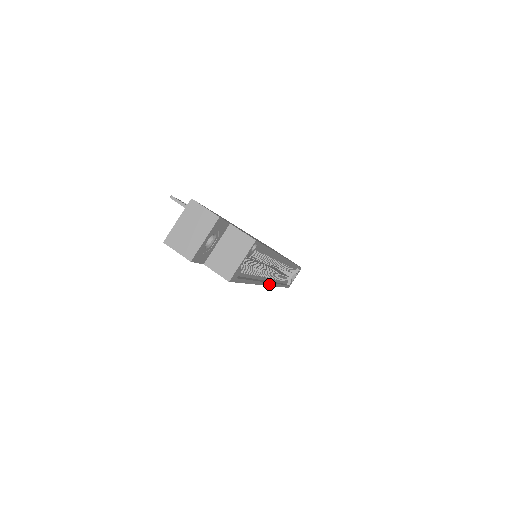
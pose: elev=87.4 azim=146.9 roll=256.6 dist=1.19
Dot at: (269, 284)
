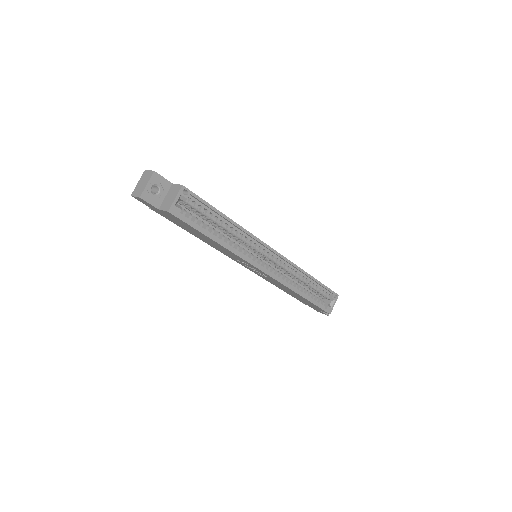
Dot at: (262, 270)
